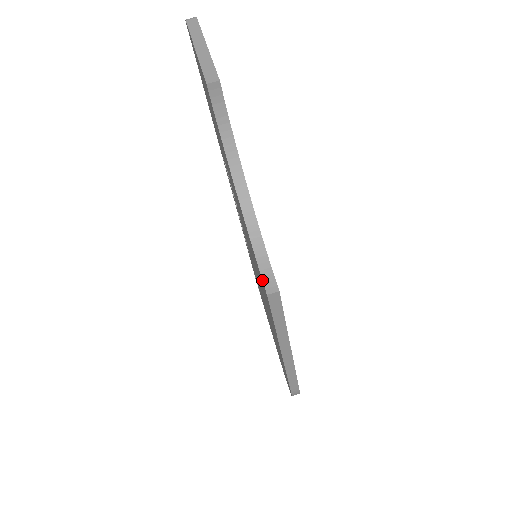
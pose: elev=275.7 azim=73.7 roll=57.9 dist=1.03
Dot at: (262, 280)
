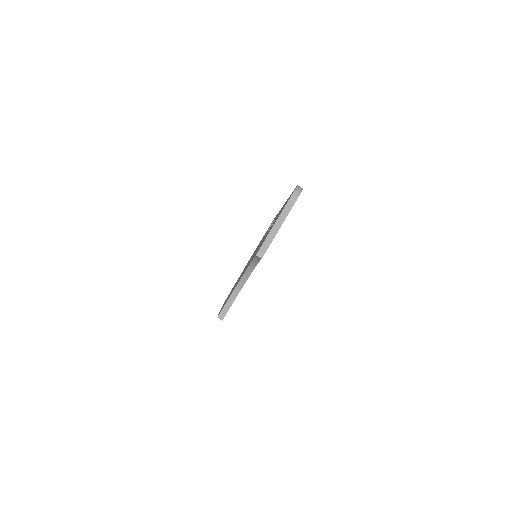
Dot at: (221, 310)
